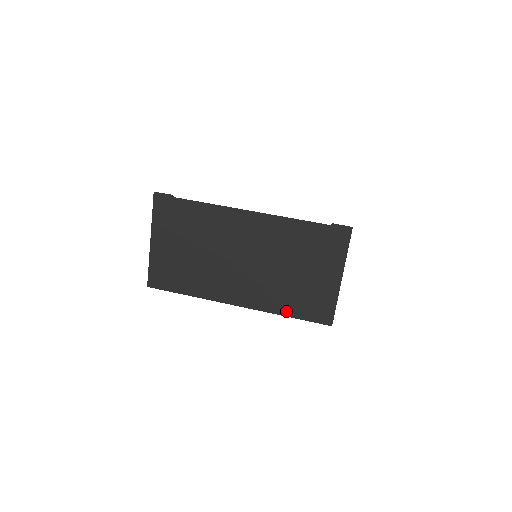
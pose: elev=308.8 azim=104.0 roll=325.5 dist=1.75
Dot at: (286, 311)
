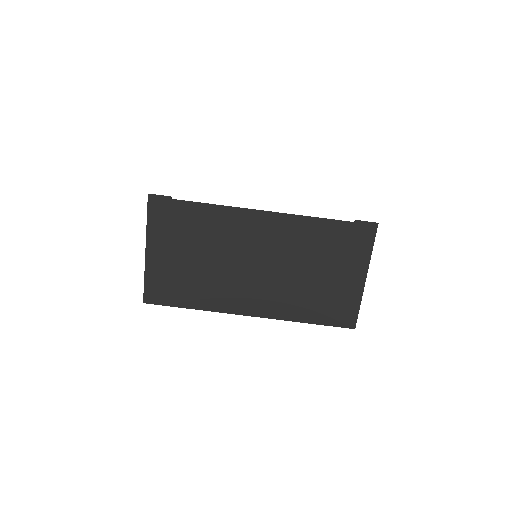
Dot at: (305, 317)
